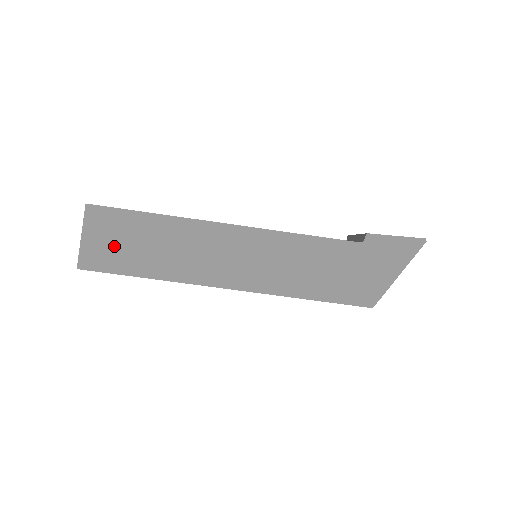
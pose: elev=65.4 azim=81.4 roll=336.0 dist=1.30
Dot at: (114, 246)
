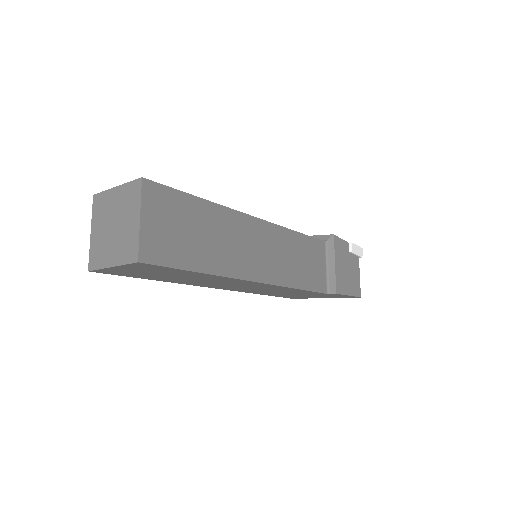
Dot at: (142, 273)
